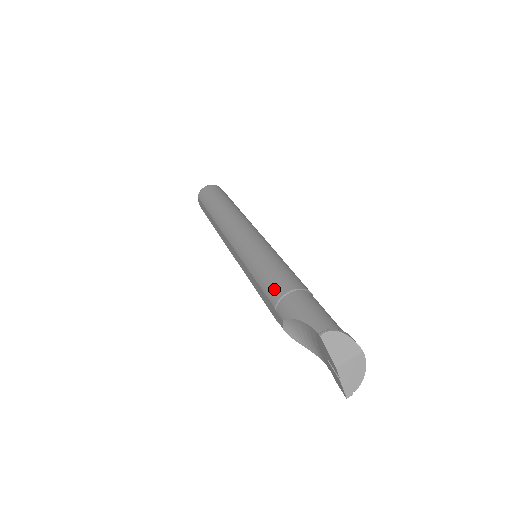
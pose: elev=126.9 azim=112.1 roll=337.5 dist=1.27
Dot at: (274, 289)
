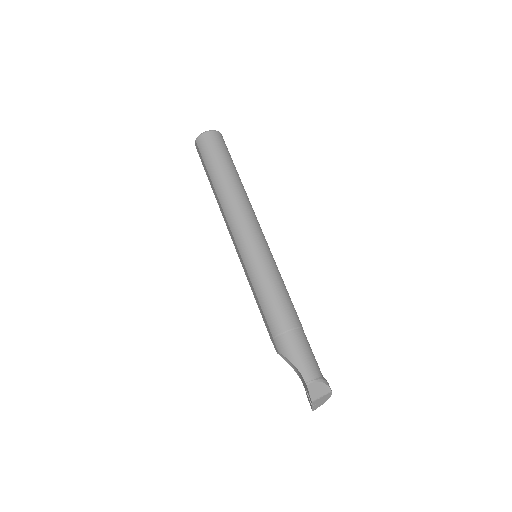
Dot at: (274, 322)
